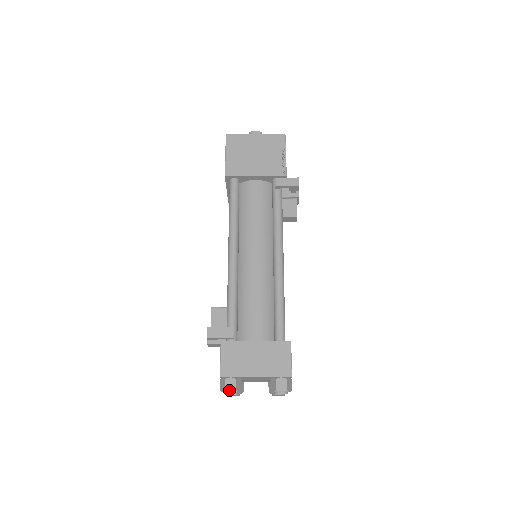
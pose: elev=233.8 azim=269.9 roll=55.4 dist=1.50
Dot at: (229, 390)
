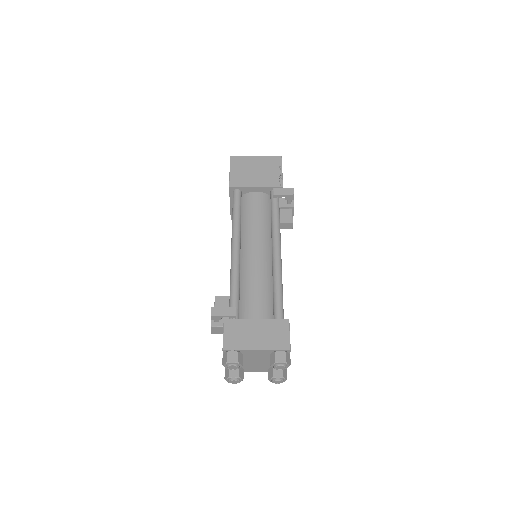
Dot at: (231, 361)
